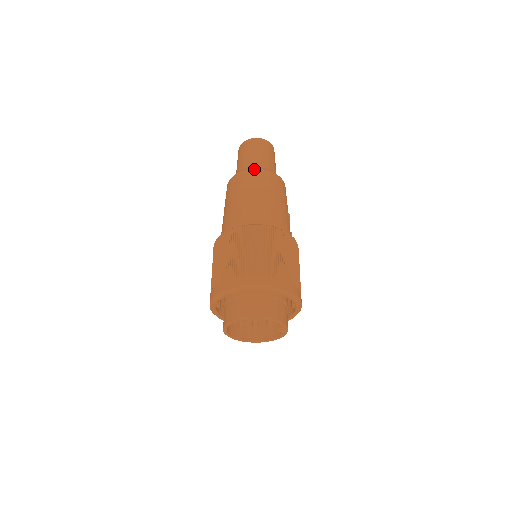
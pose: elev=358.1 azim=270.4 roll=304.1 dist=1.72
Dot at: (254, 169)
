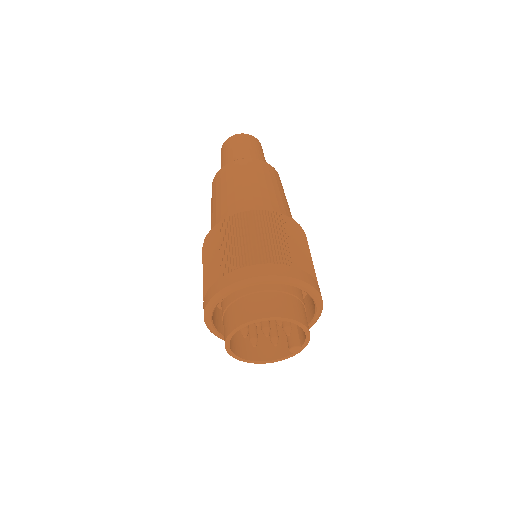
Dot at: (265, 162)
